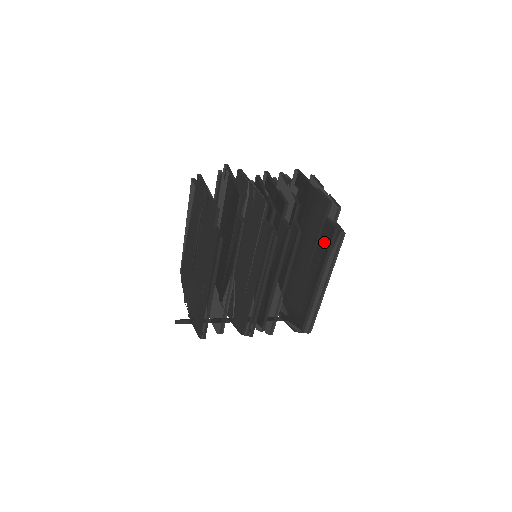
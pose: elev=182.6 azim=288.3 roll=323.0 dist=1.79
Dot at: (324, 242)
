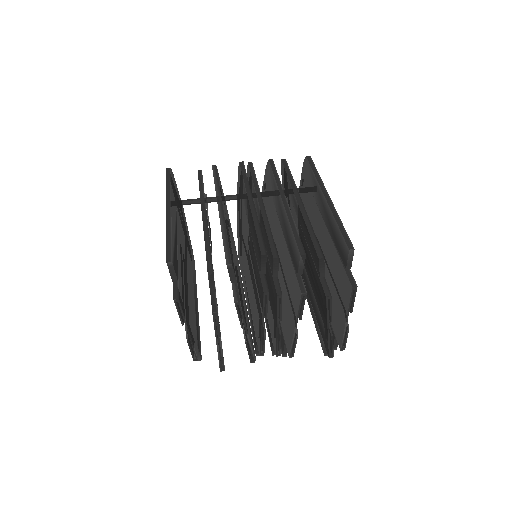
Dot at: (317, 330)
